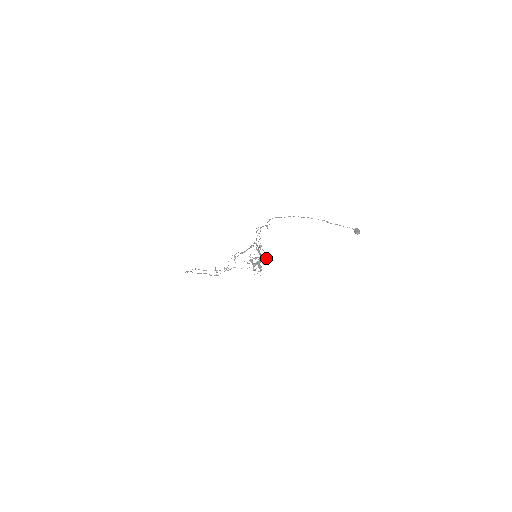
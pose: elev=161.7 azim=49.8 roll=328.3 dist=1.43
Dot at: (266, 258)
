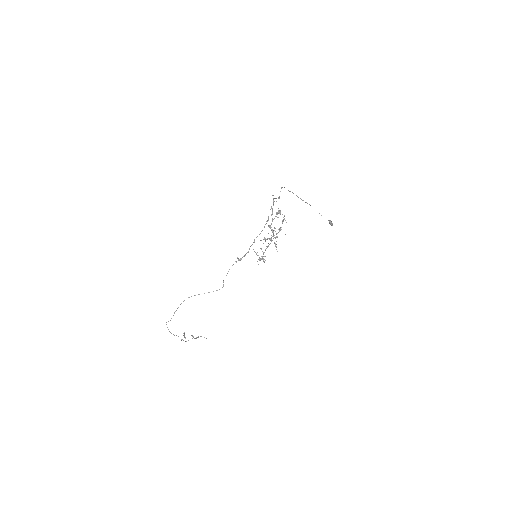
Dot at: (276, 237)
